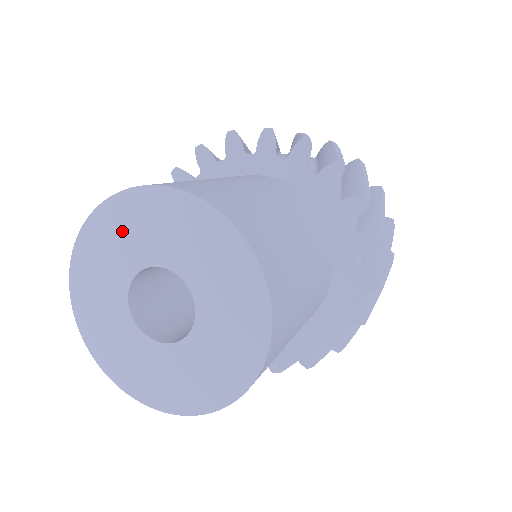
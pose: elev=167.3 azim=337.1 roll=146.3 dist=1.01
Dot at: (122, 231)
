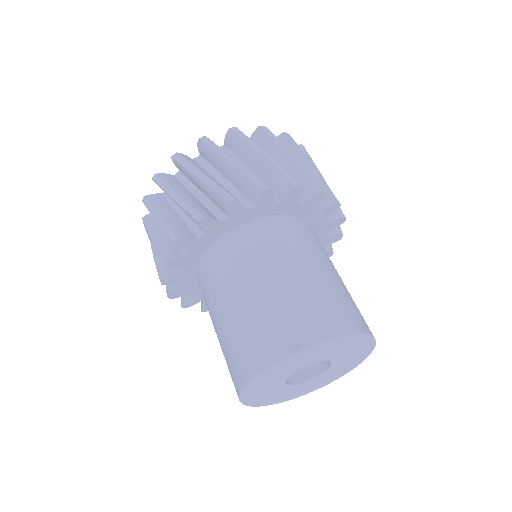
Dot at: (302, 358)
